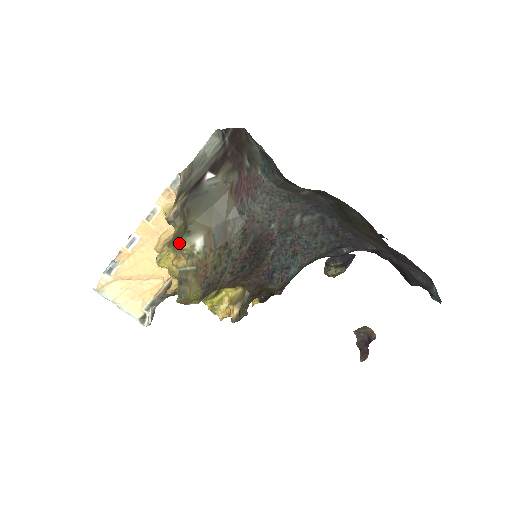
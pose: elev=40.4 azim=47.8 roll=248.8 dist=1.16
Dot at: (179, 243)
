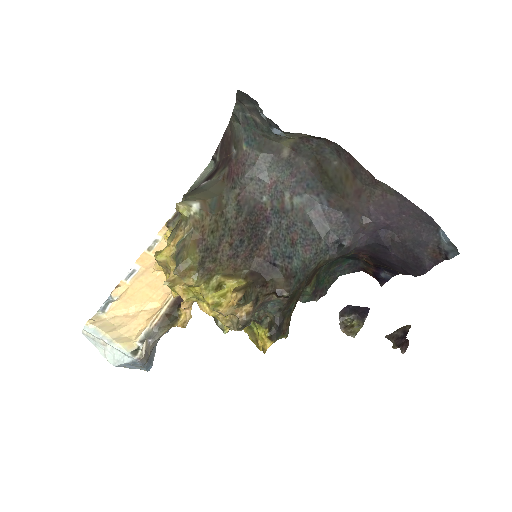
Dot at: (176, 206)
